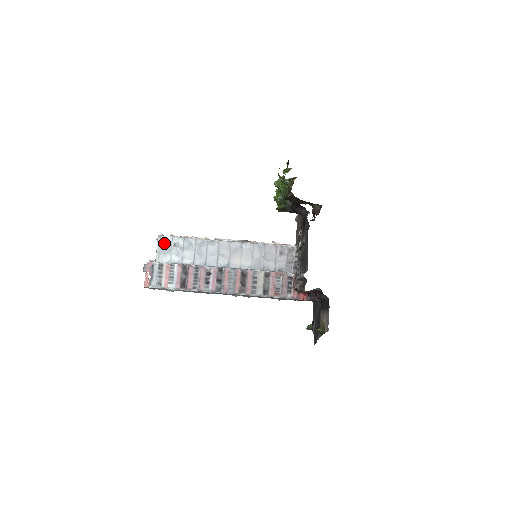
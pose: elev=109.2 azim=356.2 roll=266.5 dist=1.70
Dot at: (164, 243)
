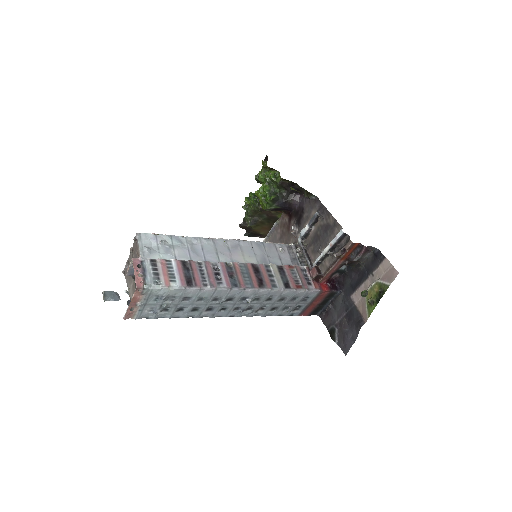
Dot at: (146, 241)
